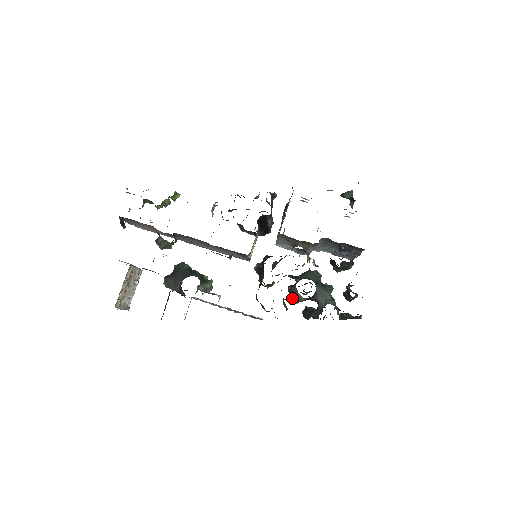
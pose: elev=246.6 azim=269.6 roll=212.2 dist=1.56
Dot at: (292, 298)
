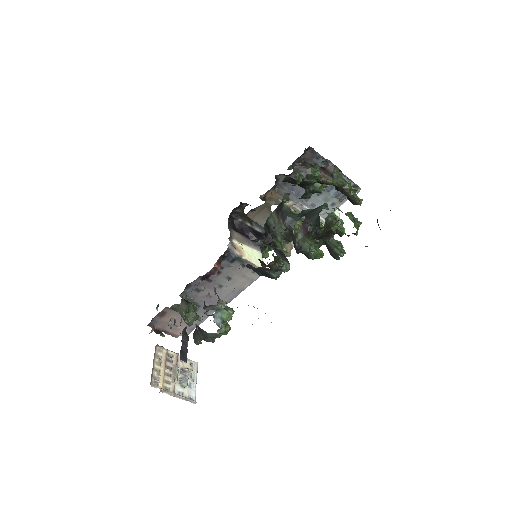
Dot at: (294, 246)
